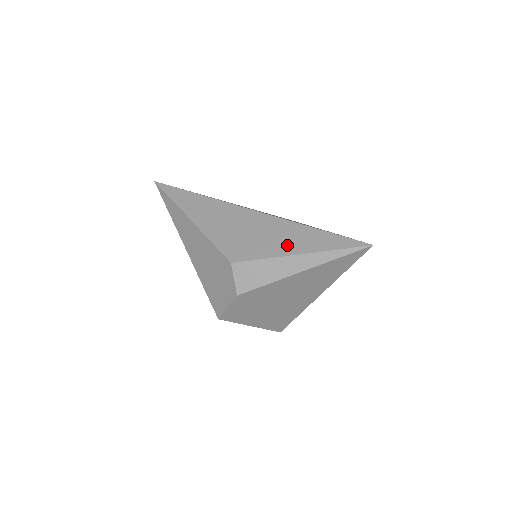
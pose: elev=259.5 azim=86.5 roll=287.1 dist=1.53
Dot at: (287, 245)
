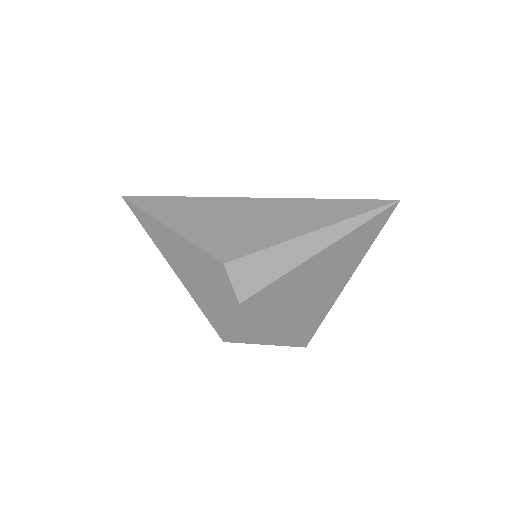
Dot at: (290, 226)
